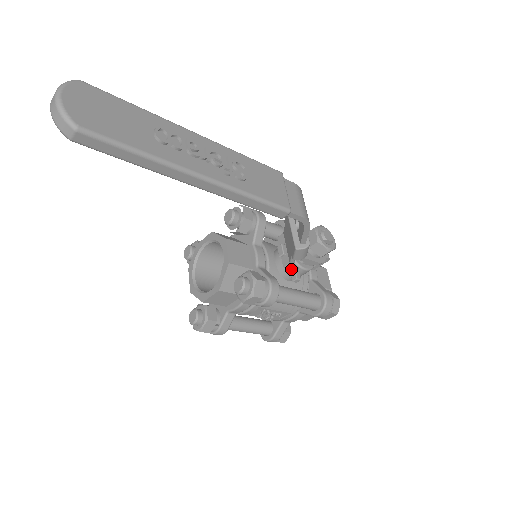
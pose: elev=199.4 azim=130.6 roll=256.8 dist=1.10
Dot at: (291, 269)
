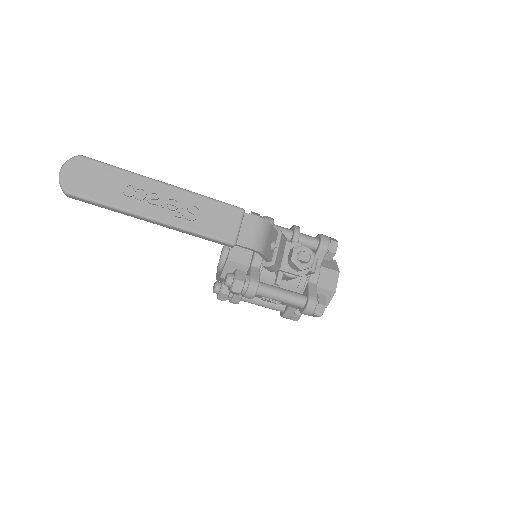
Dot at: (277, 274)
